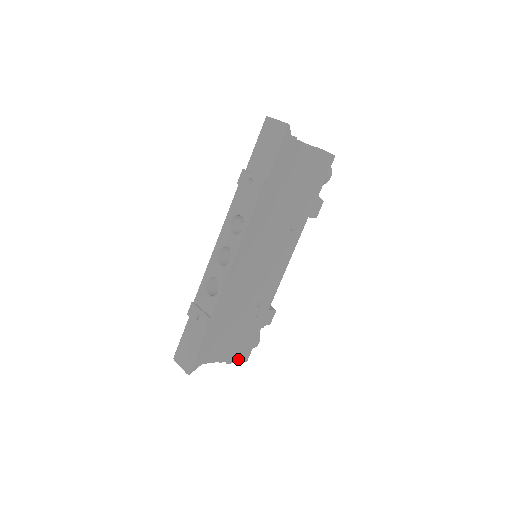
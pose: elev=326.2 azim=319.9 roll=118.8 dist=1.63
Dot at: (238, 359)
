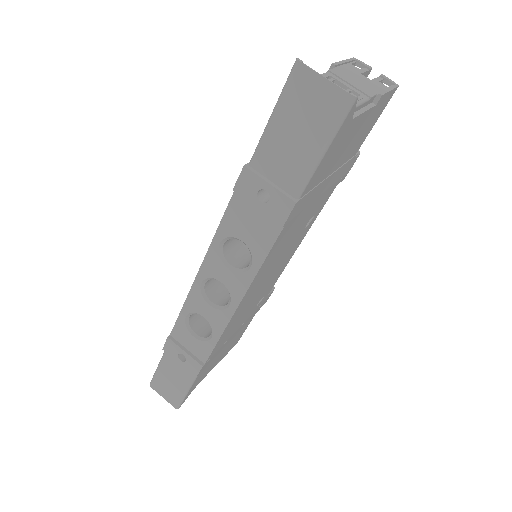
Dot at: occluded
